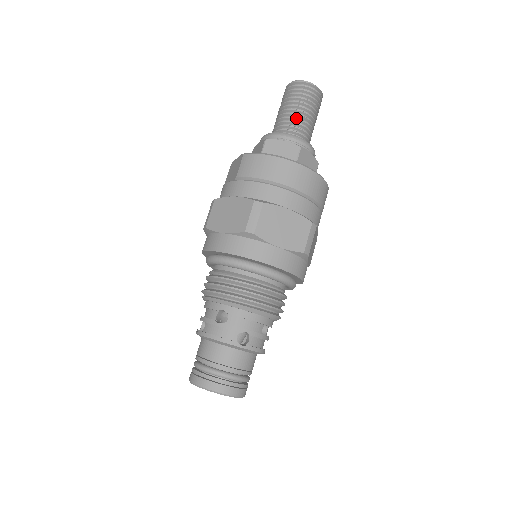
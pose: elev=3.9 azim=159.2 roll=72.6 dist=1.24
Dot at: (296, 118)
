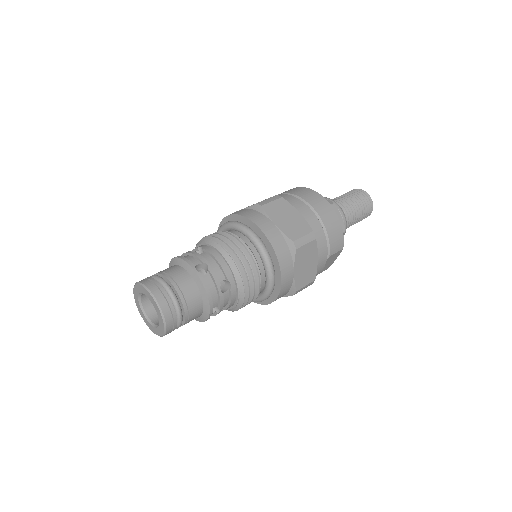
Dot at: (343, 199)
